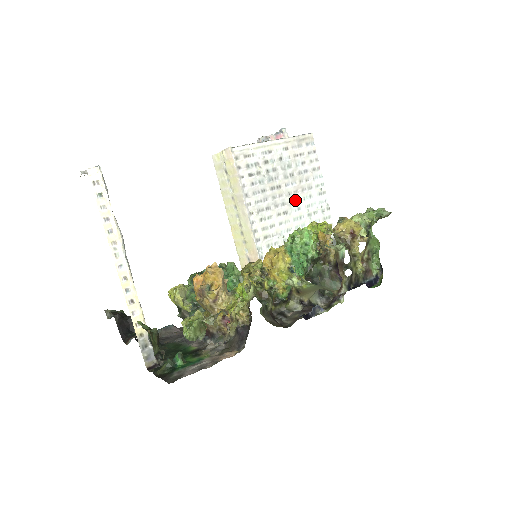
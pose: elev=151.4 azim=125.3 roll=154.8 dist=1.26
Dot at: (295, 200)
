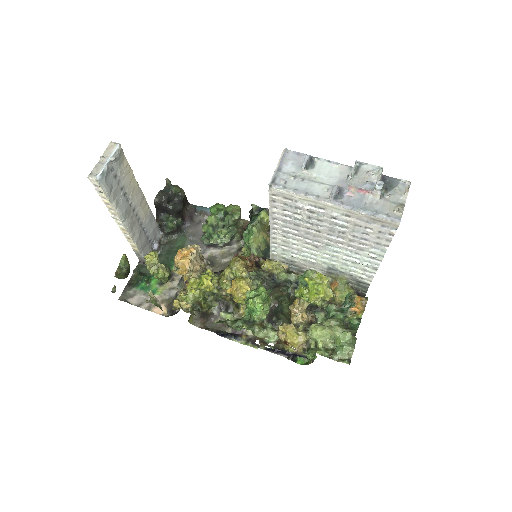
Dot at: (334, 246)
